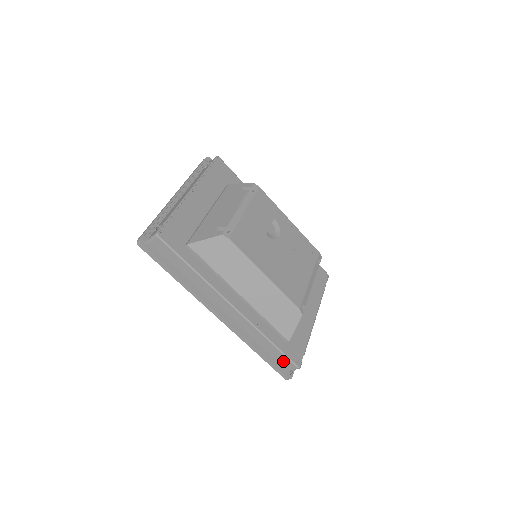
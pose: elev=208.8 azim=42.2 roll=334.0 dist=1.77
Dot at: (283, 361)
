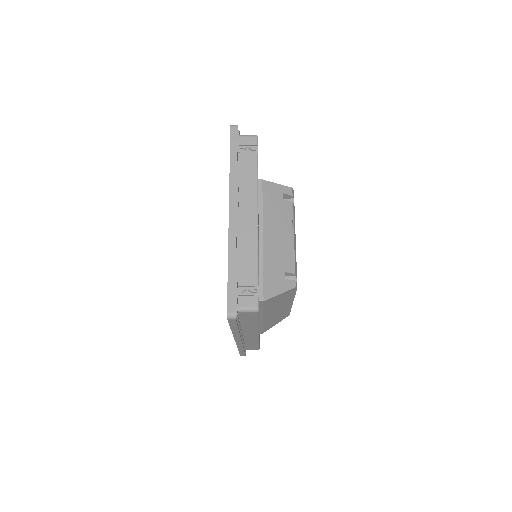
Dot at: (251, 348)
